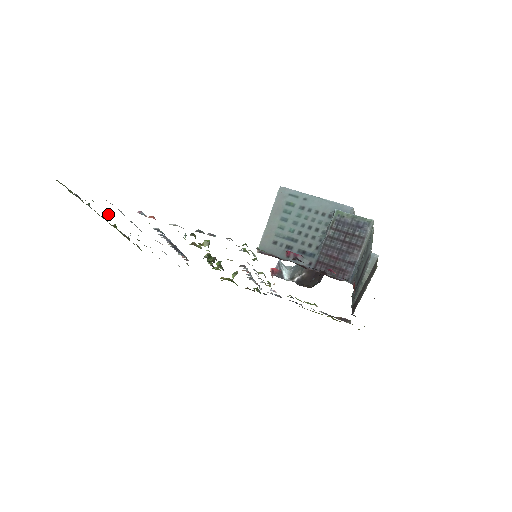
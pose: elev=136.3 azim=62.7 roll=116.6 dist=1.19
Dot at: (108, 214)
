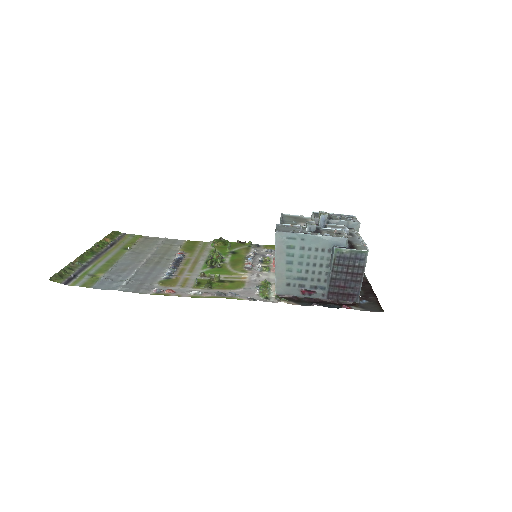
Dot at: (107, 271)
